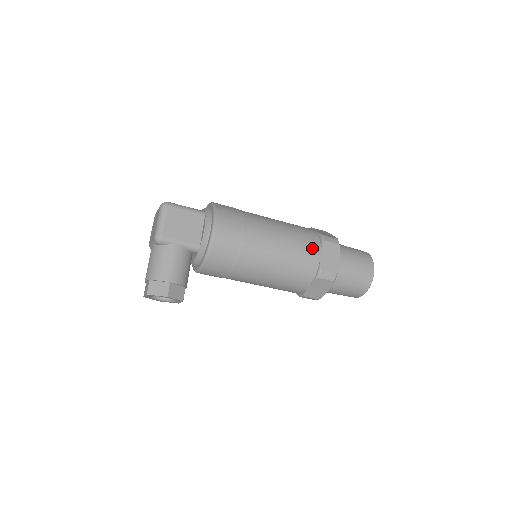
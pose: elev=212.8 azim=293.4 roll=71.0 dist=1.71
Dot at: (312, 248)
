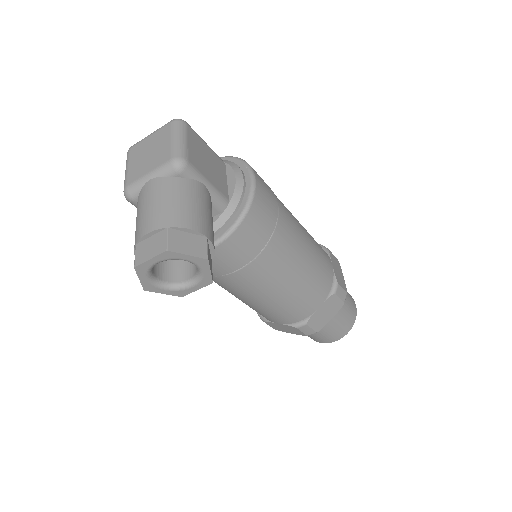
Dot at: (325, 254)
